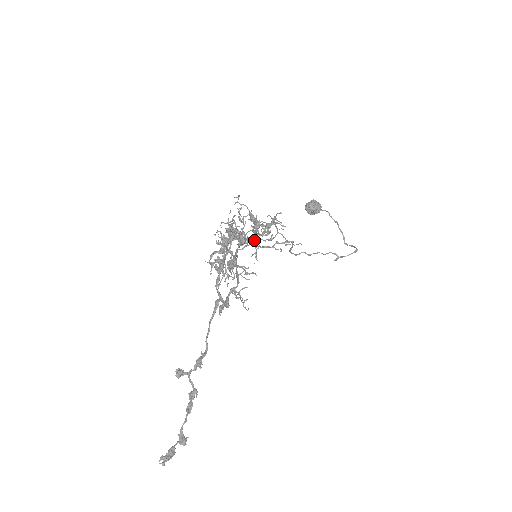
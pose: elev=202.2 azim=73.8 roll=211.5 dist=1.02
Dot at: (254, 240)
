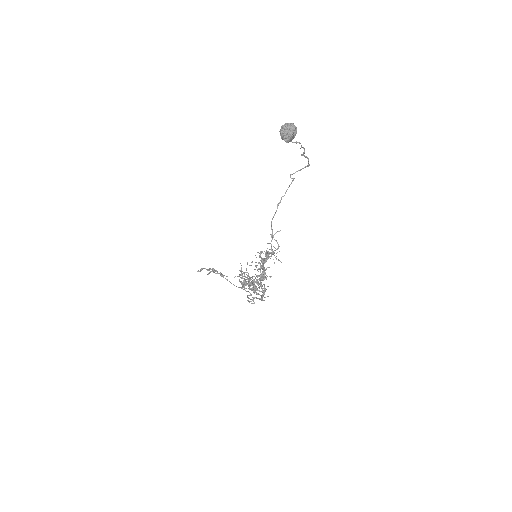
Dot at: occluded
